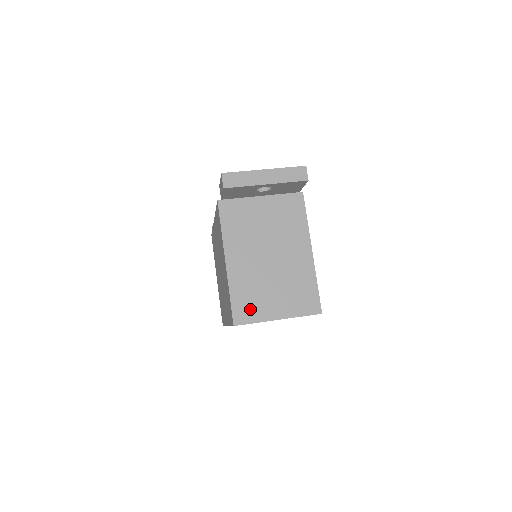
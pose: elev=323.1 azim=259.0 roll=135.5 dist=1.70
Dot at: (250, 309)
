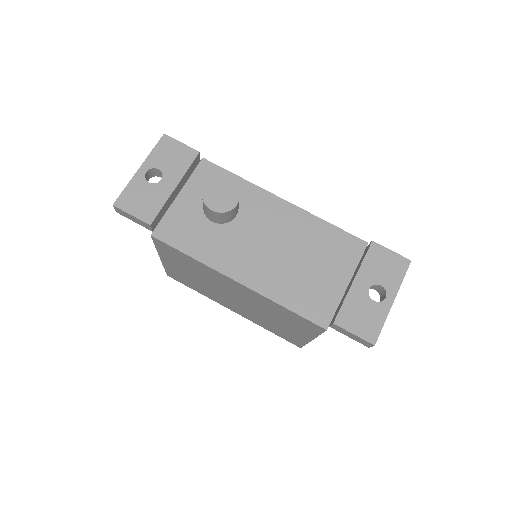
Dot at: occluded
